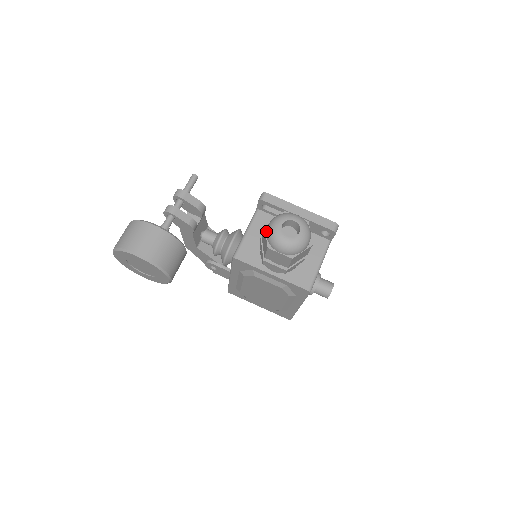
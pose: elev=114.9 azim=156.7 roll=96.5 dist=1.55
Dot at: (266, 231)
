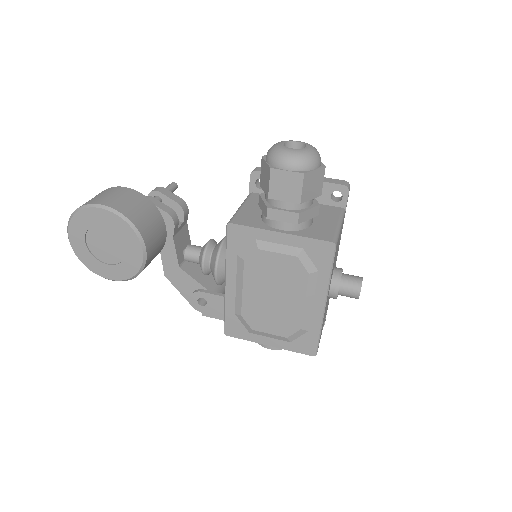
Dot at: (265, 159)
